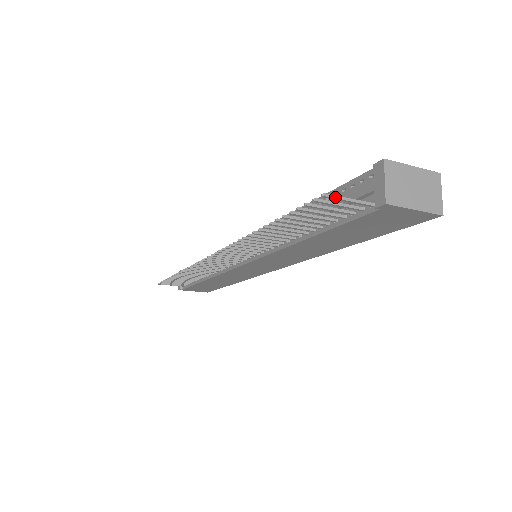
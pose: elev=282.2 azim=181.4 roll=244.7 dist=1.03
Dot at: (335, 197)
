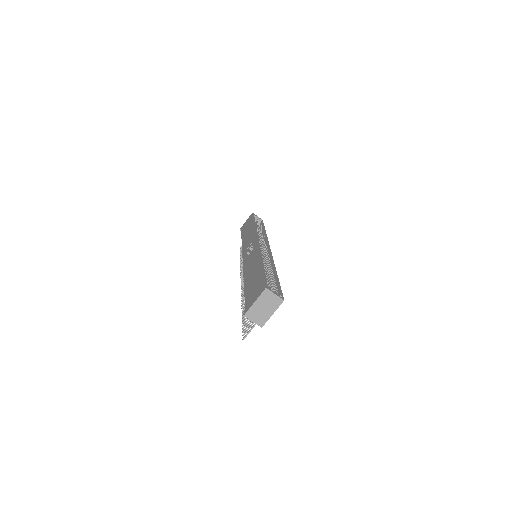
Dot at: occluded
